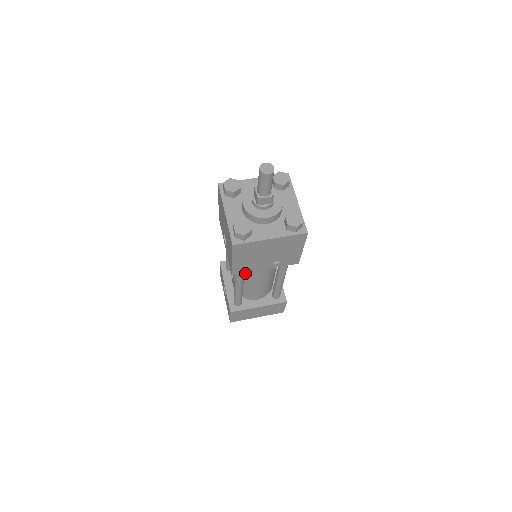
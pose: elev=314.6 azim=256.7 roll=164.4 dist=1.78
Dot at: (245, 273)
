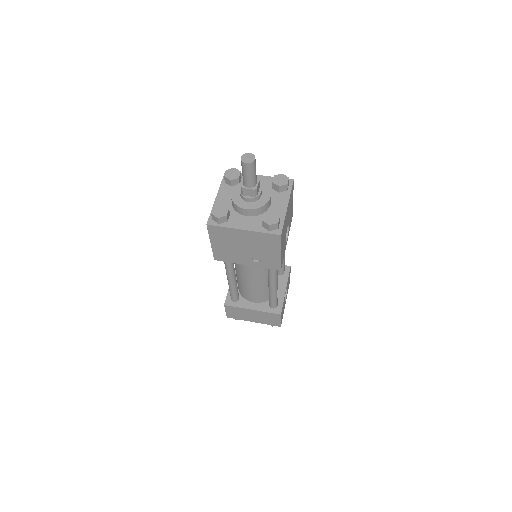
Dot at: (238, 267)
